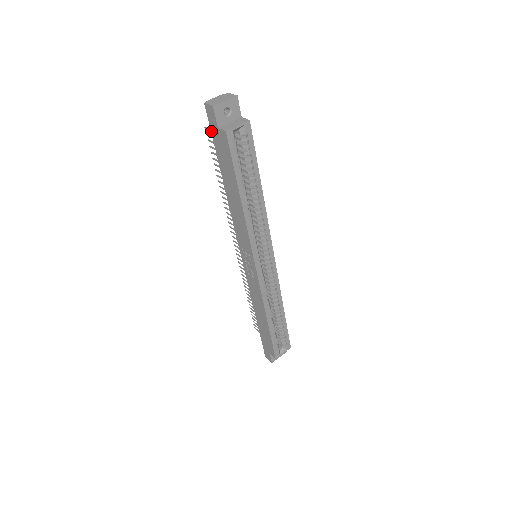
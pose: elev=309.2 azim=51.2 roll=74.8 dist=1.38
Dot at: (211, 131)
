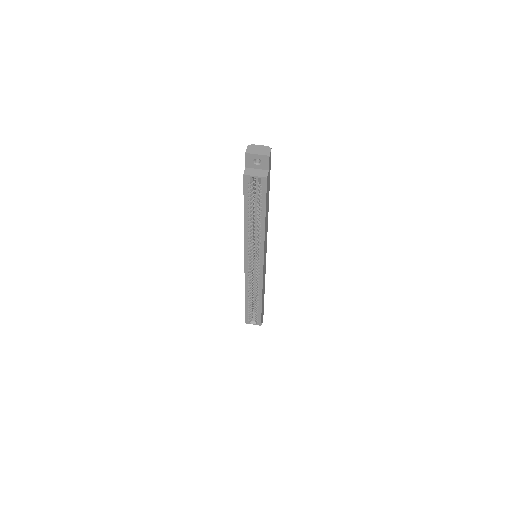
Dot at: occluded
